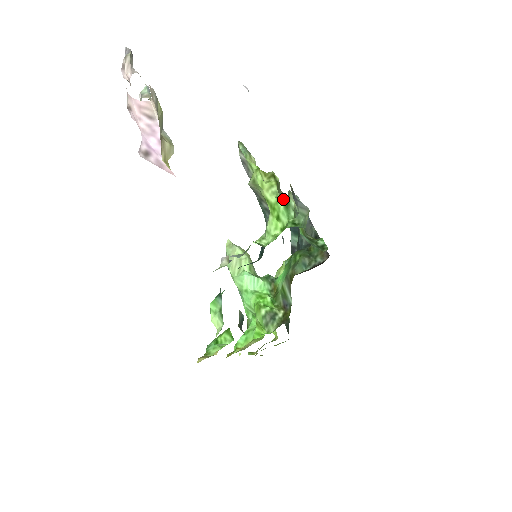
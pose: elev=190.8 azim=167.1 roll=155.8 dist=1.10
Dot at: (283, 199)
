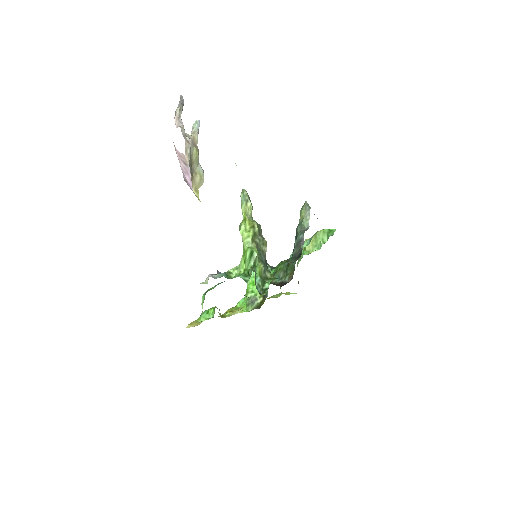
Dot at: (251, 250)
